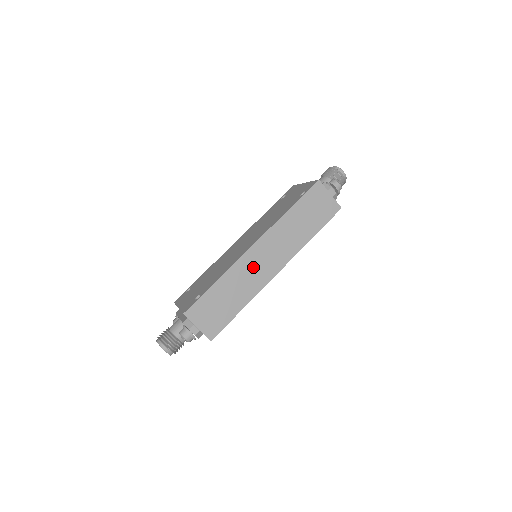
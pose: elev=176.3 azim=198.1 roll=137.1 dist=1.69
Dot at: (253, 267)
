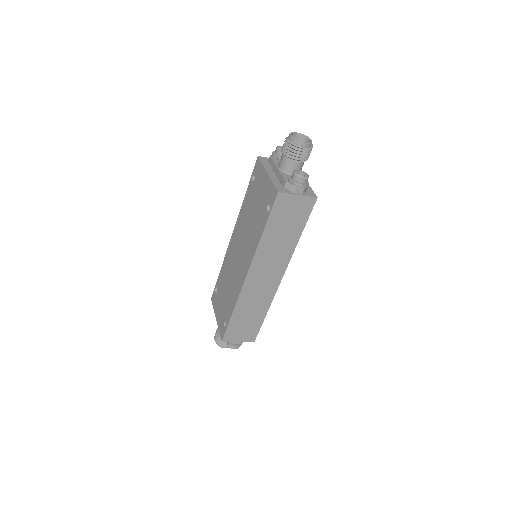
Dot at: (257, 289)
